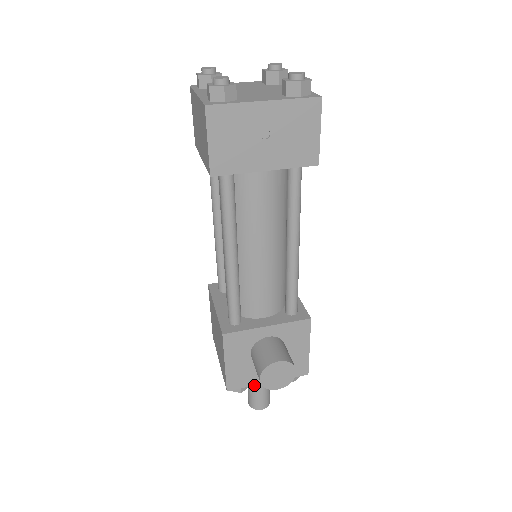
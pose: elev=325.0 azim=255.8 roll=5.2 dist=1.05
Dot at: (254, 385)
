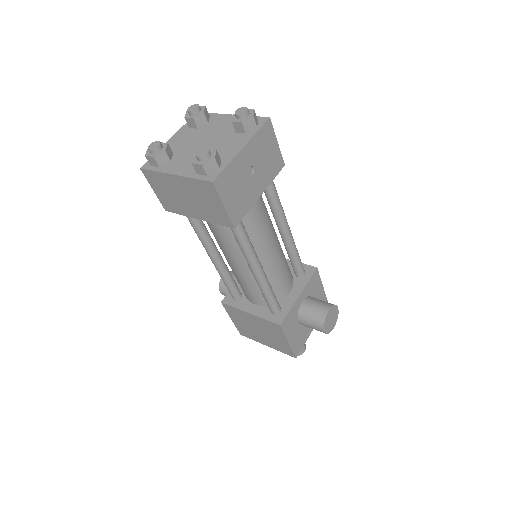
Dot at: occluded
